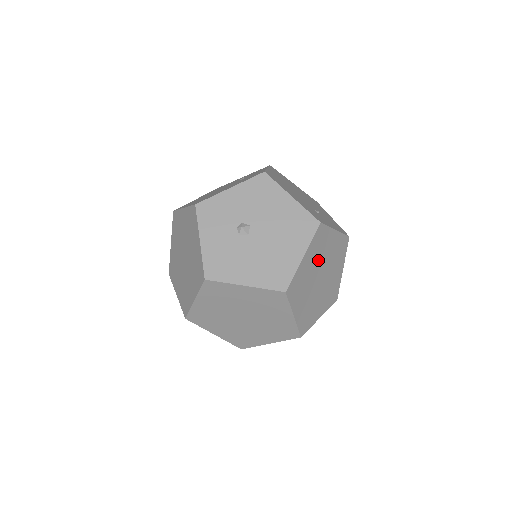
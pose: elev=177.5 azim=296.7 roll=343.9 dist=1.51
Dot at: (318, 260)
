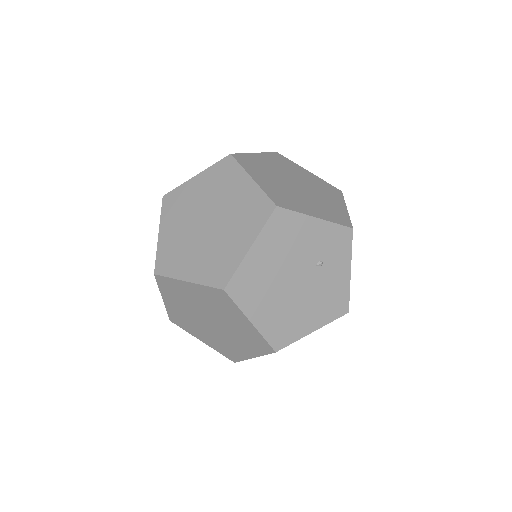
Dot at: occluded
